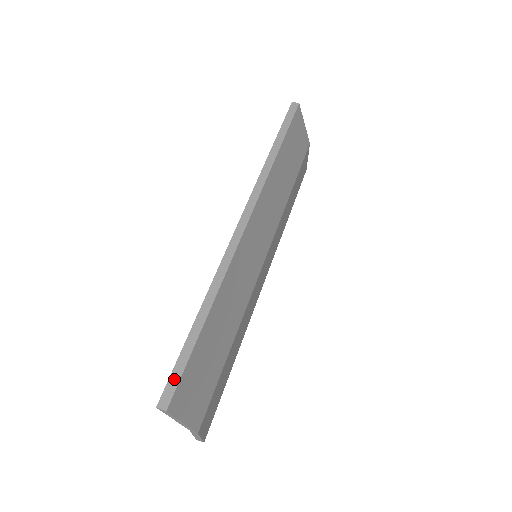
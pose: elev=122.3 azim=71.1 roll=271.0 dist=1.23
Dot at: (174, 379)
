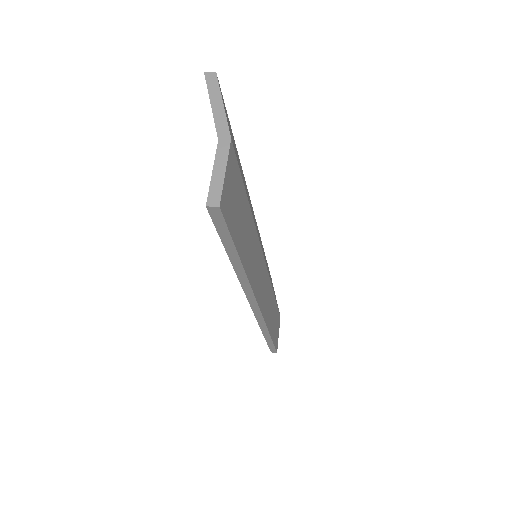
Dot at: occluded
